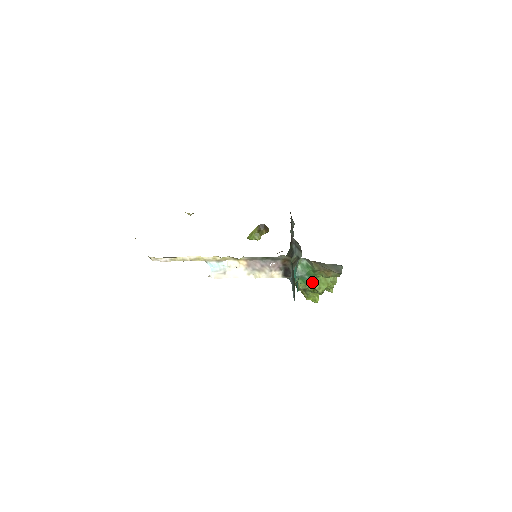
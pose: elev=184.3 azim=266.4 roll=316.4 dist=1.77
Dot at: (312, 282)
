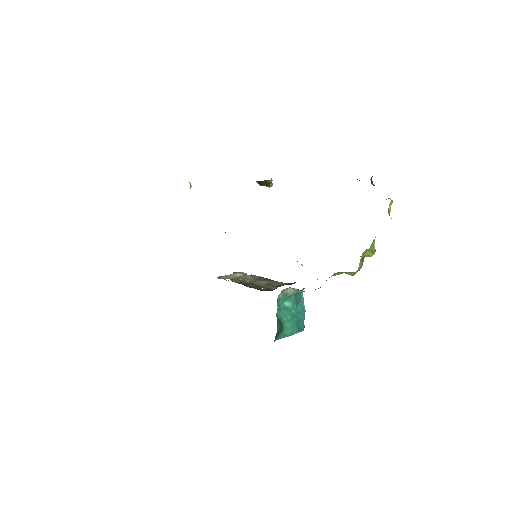
Dot at: occluded
